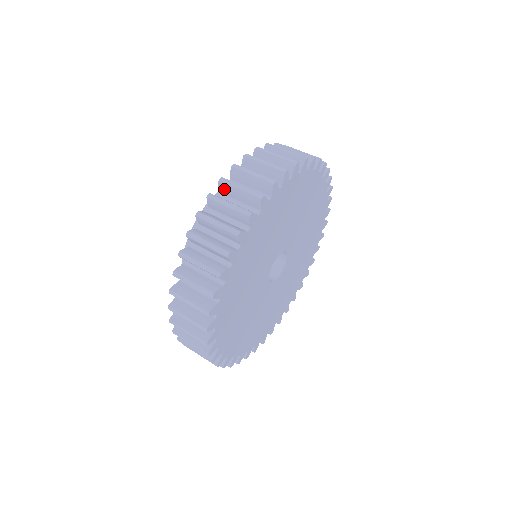
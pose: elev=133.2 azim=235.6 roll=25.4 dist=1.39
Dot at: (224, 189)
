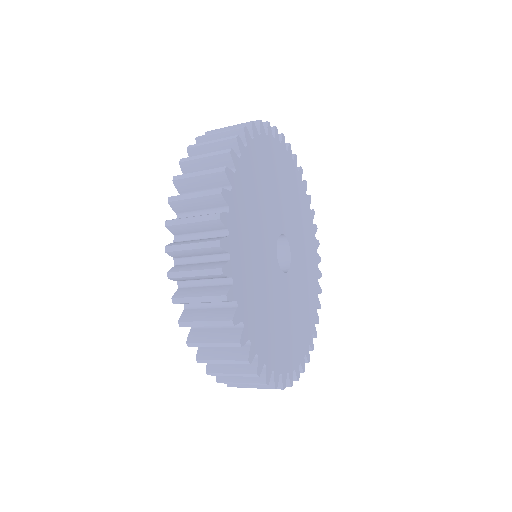
Dot at: occluded
